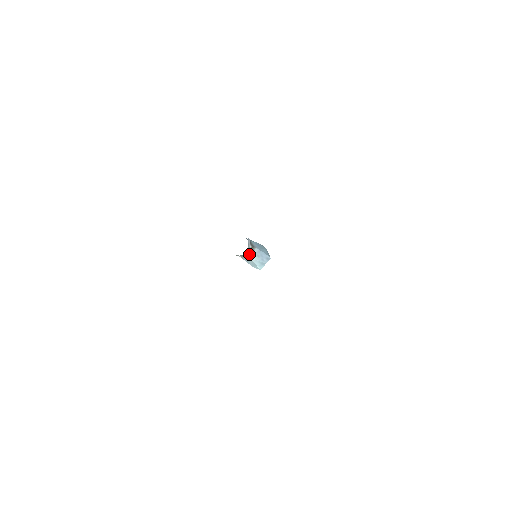
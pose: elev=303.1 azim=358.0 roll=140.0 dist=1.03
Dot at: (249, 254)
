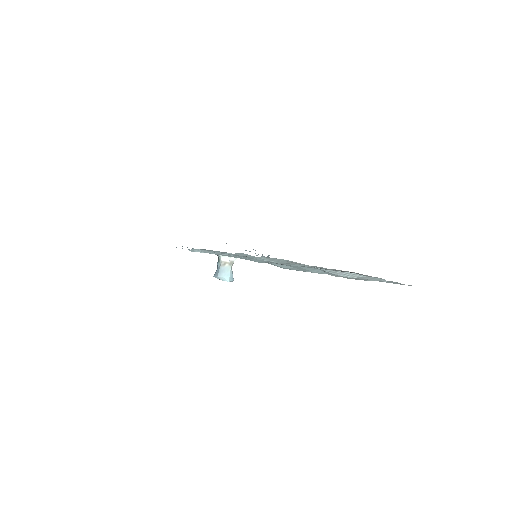
Dot at: (233, 263)
